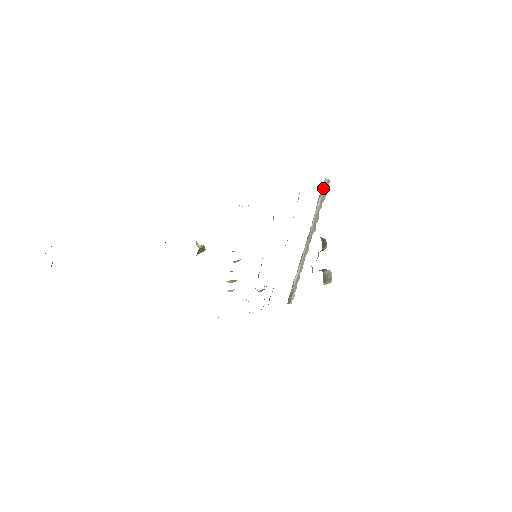
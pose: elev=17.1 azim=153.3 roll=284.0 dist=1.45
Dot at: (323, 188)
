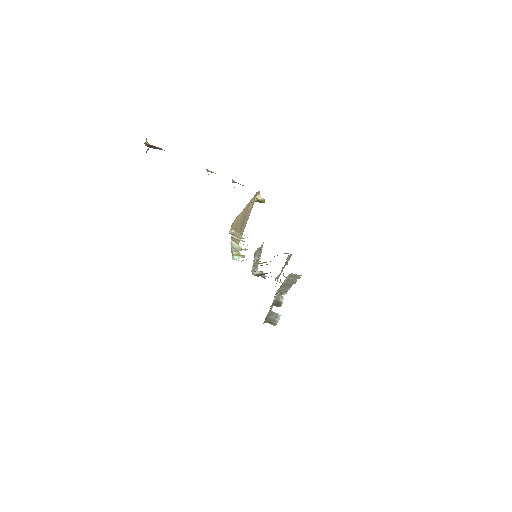
Dot at: (293, 275)
